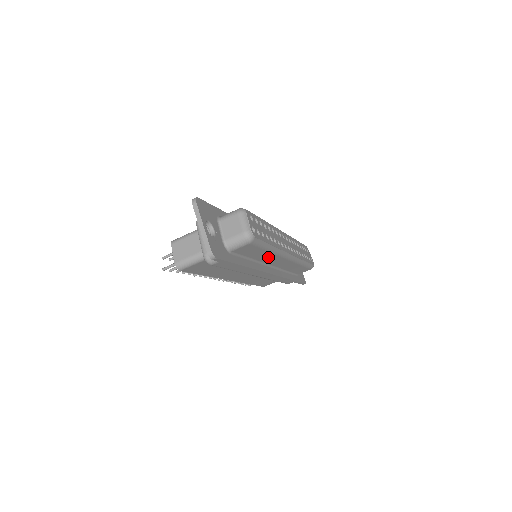
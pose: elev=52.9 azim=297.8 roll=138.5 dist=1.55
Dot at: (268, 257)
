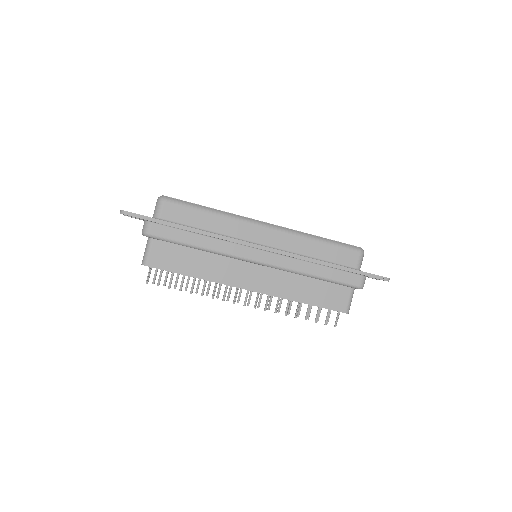
Dot at: (228, 226)
